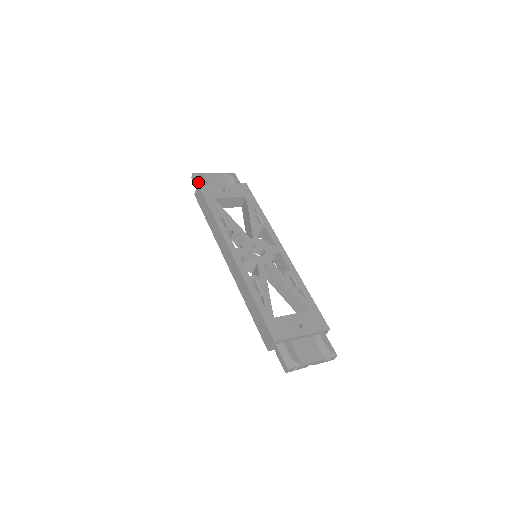
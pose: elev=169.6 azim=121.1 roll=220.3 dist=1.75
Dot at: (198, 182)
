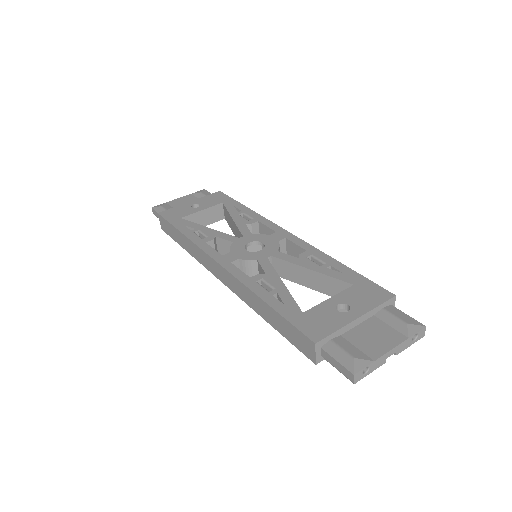
Dot at: occluded
